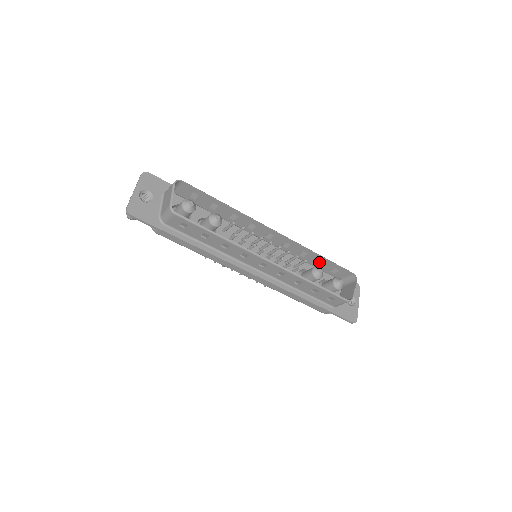
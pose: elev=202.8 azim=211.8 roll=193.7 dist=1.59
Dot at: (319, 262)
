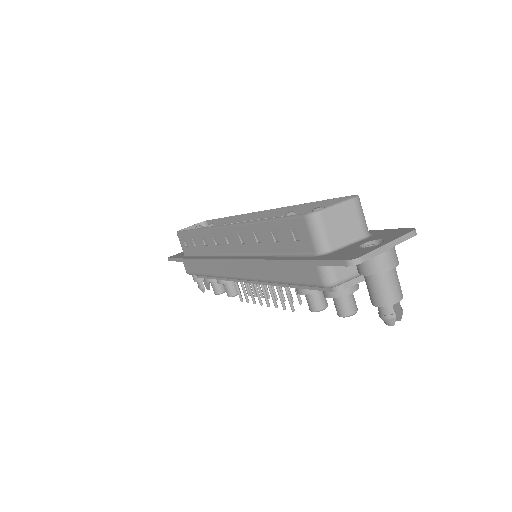
Dot at: occluded
